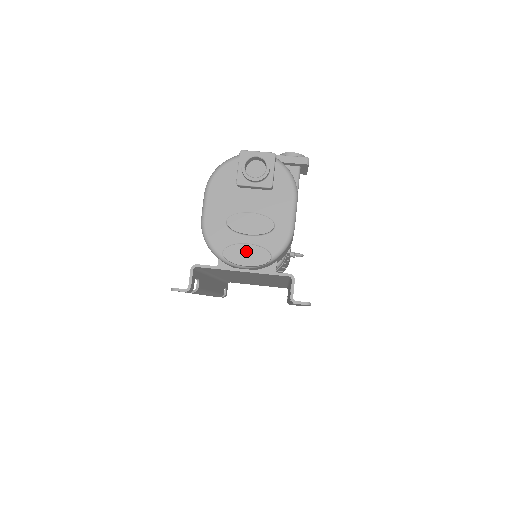
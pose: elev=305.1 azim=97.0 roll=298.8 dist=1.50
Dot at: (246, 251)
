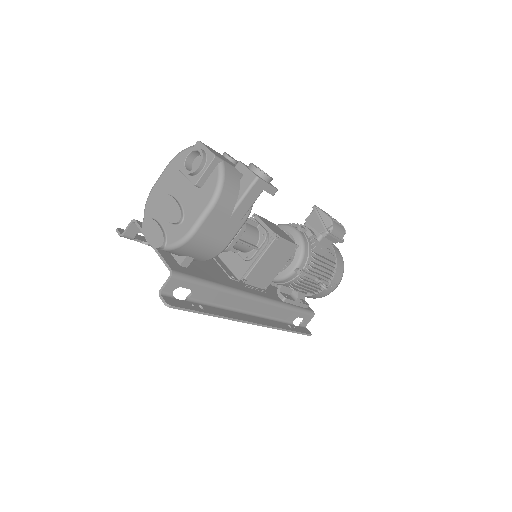
Dot at: (154, 229)
